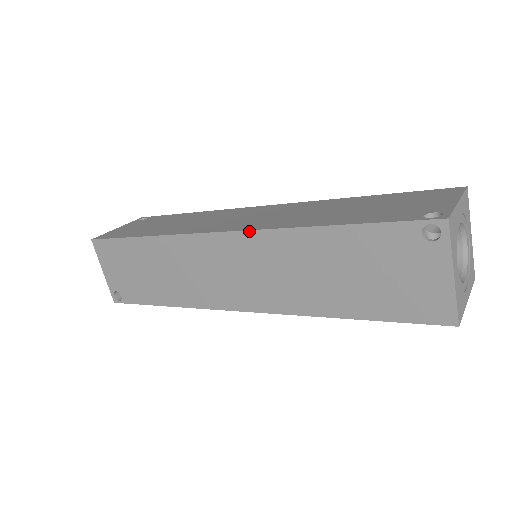
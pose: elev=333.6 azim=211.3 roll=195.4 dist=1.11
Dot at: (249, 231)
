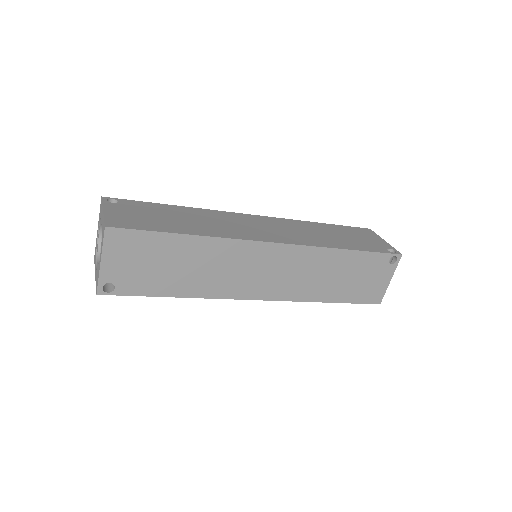
Dot at: (299, 245)
